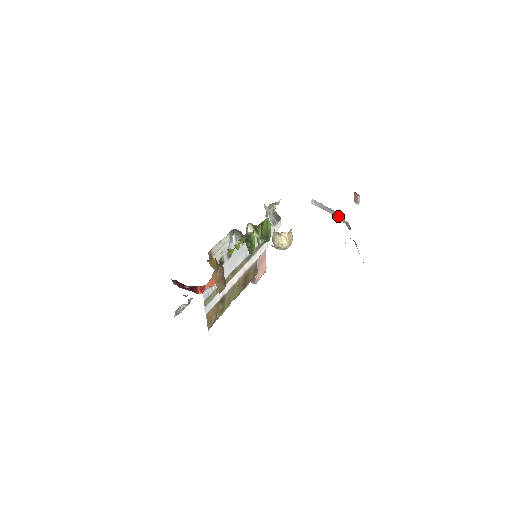
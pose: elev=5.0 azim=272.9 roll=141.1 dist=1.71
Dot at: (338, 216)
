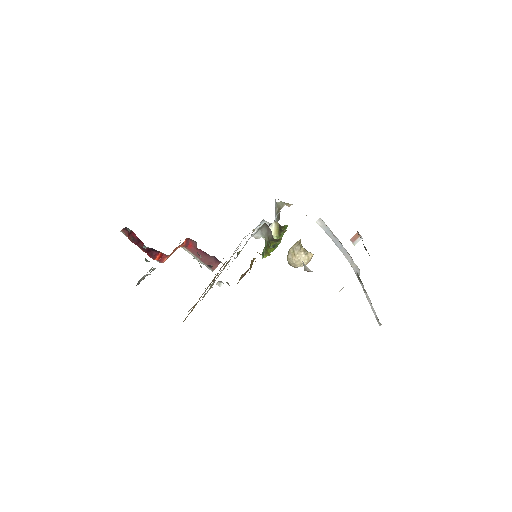
Dot at: (344, 252)
